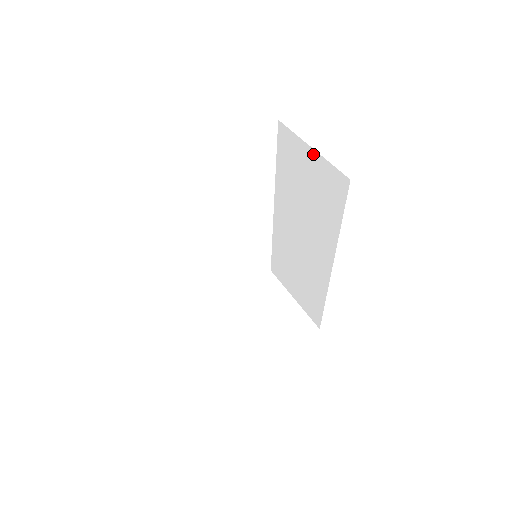
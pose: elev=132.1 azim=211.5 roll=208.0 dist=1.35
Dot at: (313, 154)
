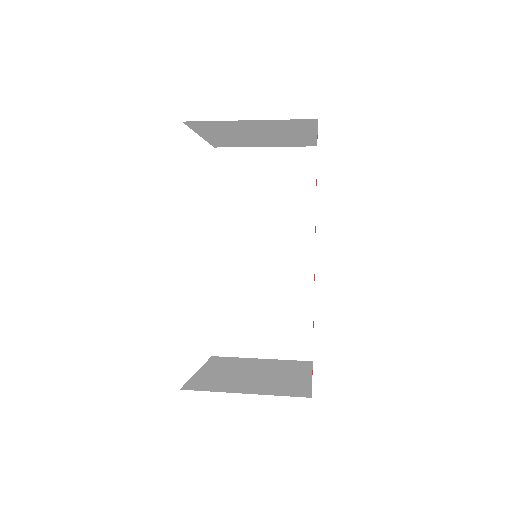
Dot at: (268, 152)
